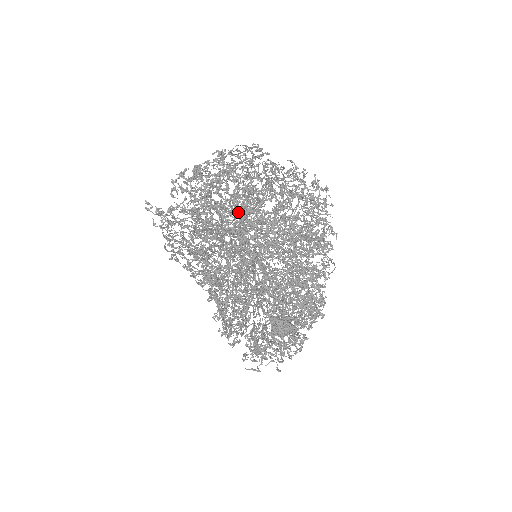
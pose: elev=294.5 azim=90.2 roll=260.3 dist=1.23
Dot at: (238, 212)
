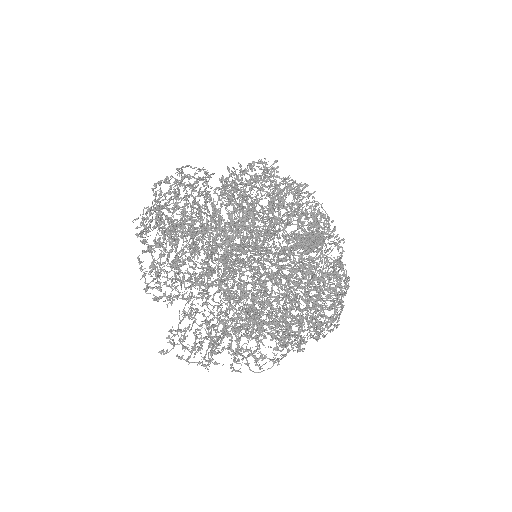
Dot at: (218, 266)
